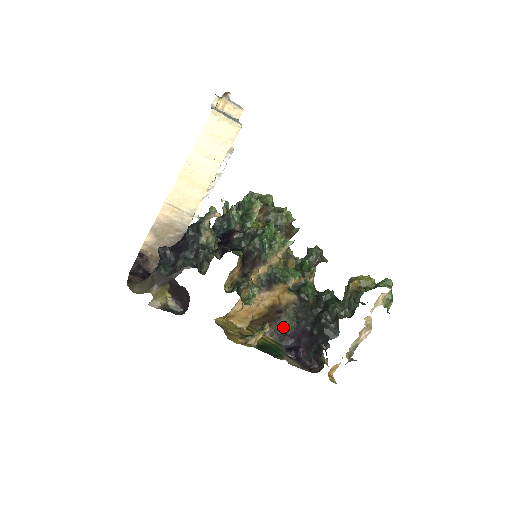
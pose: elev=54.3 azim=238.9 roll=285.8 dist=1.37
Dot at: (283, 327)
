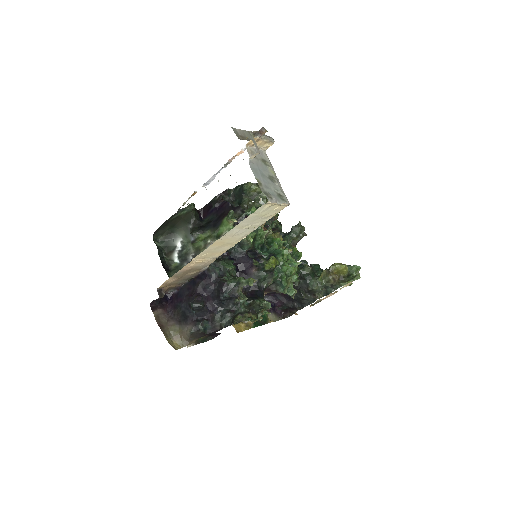
Dot at: occluded
